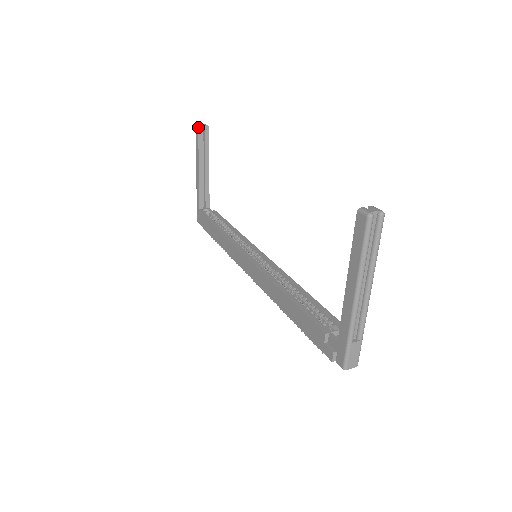
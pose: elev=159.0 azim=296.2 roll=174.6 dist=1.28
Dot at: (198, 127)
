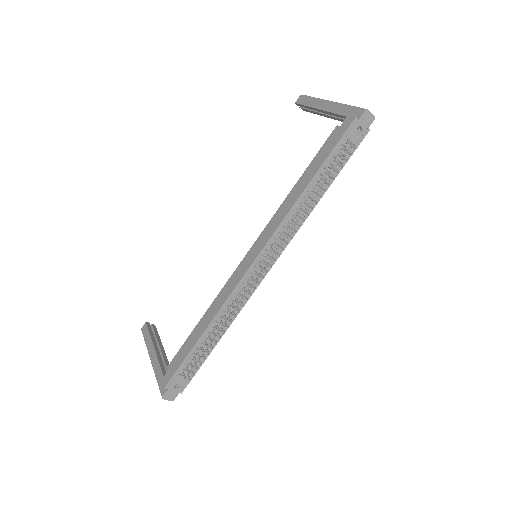
Dot at: (145, 322)
